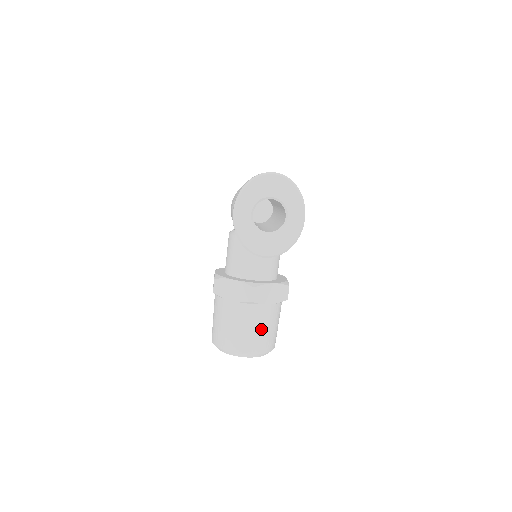
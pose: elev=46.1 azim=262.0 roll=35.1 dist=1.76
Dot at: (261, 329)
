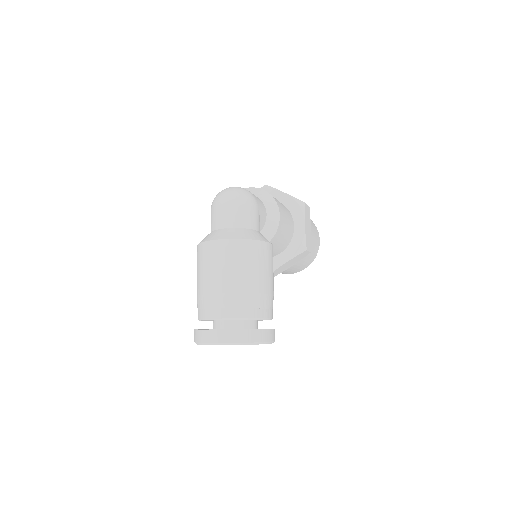
Dot at: (294, 269)
